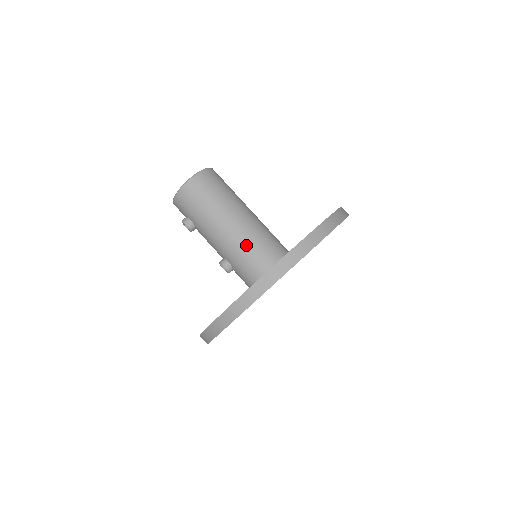
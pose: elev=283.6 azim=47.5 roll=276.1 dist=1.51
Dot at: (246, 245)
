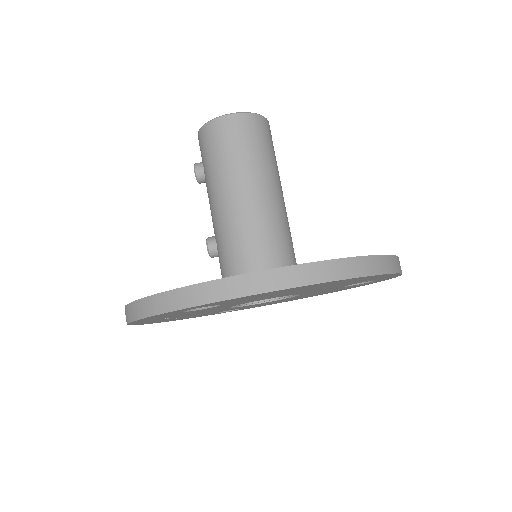
Dot at: (243, 234)
